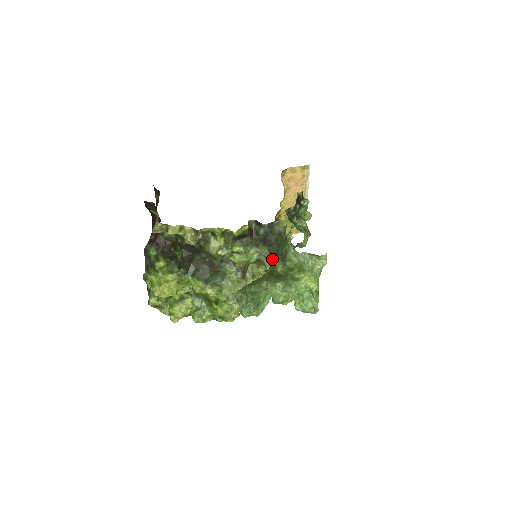
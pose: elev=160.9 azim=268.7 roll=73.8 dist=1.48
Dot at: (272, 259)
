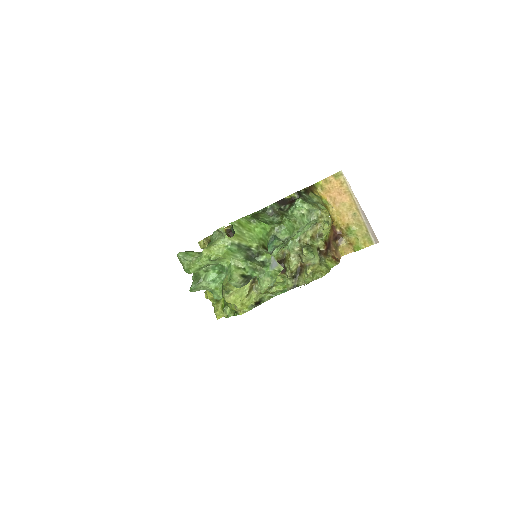
Dot at: occluded
